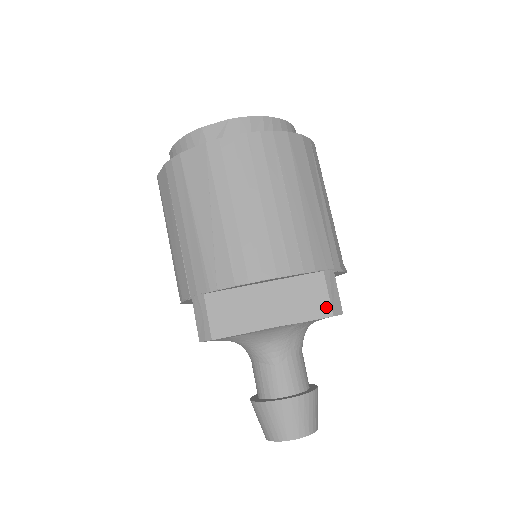
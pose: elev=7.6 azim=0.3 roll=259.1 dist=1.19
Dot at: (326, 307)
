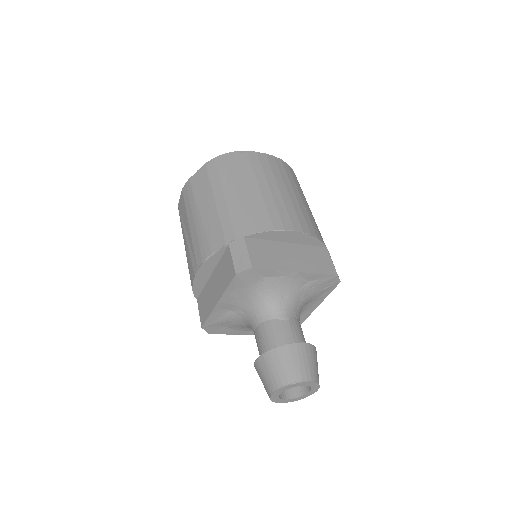
Dot at: (332, 269)
